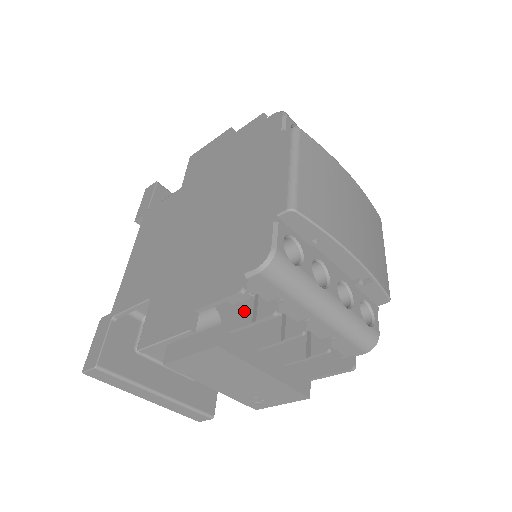
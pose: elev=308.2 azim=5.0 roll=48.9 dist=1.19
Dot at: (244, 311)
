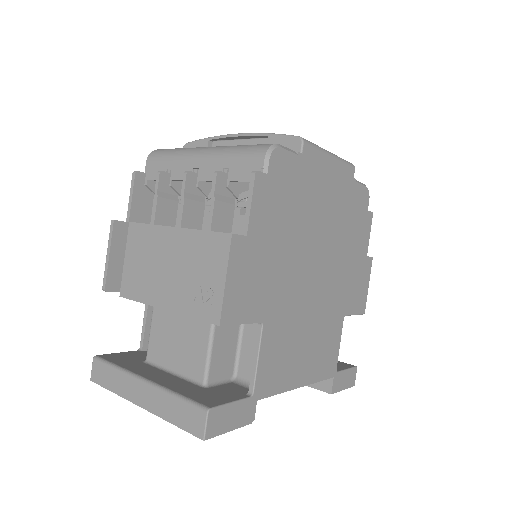
Dot at: (165, 210)
